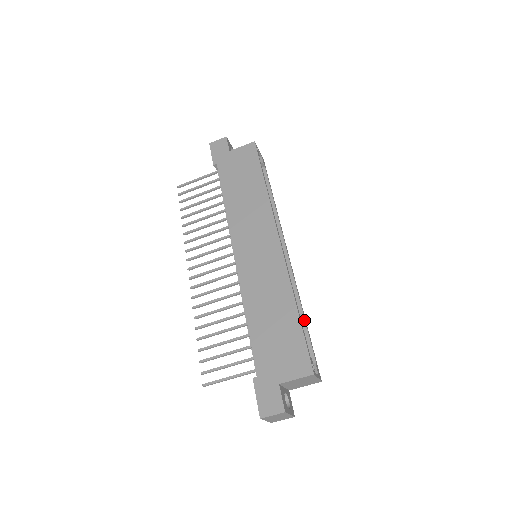
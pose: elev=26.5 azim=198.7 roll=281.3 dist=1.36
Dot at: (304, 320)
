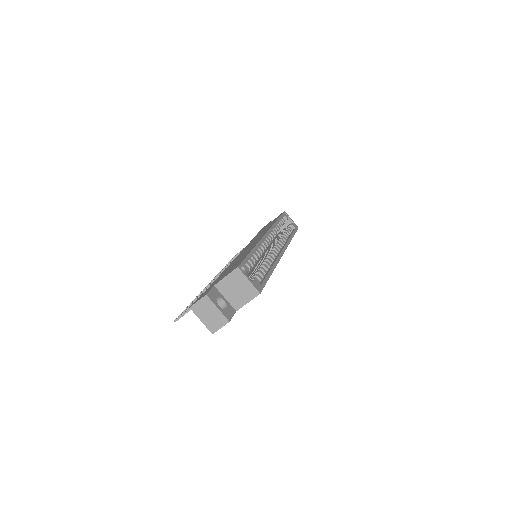
Dot at: (269, 270)
